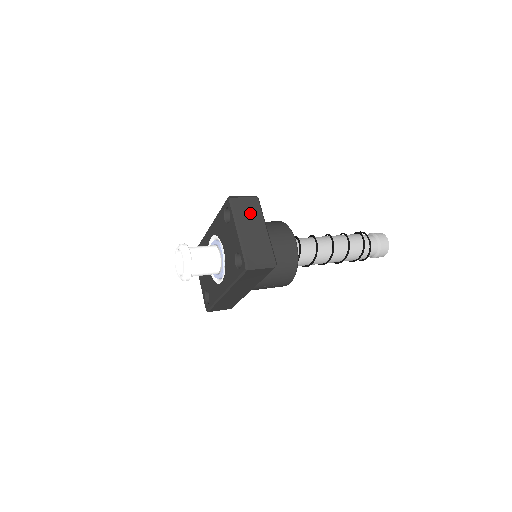
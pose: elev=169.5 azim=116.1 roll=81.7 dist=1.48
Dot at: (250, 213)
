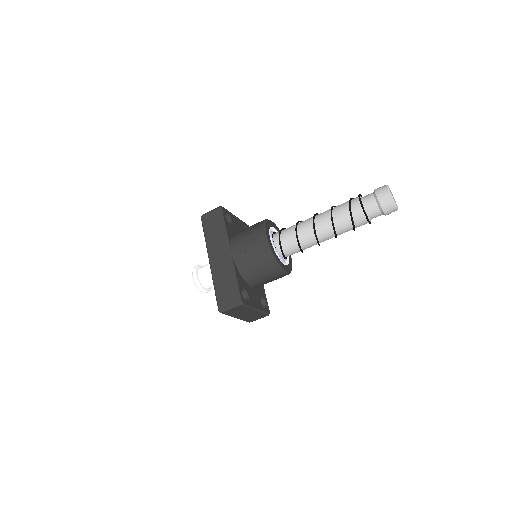
Dot at: occluded
